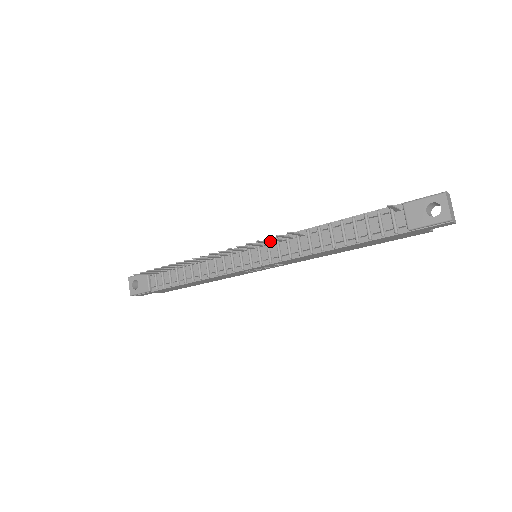
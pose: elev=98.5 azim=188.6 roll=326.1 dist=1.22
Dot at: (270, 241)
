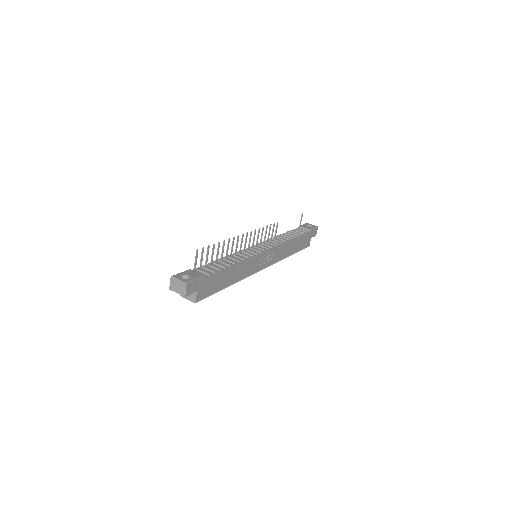
Dot at: (261, 243)
